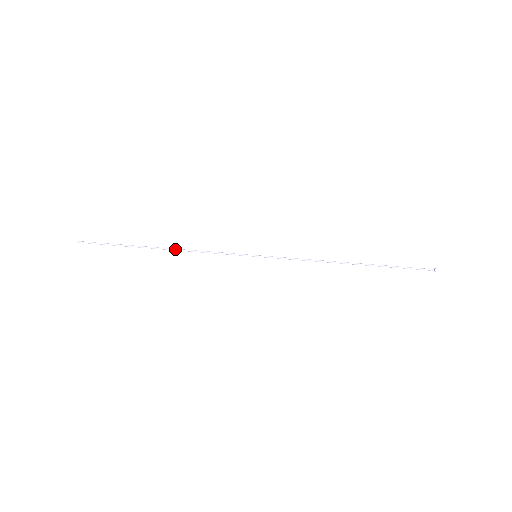
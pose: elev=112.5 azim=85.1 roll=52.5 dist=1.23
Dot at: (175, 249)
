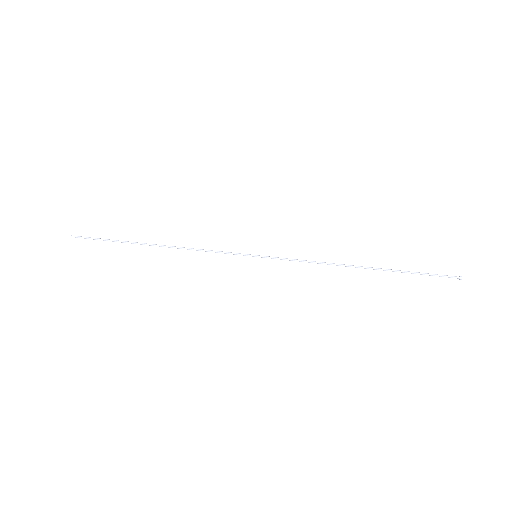
Dot at: (170, 246)
